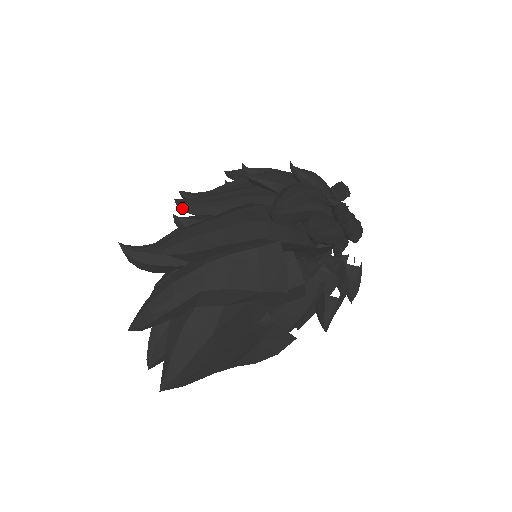
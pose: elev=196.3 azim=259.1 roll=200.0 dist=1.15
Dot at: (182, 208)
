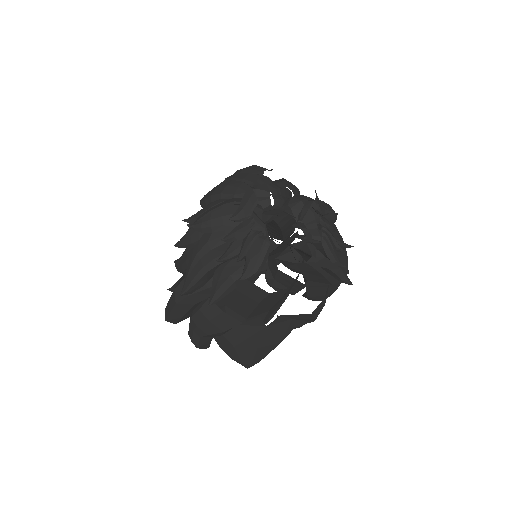
Dot at: occluded
